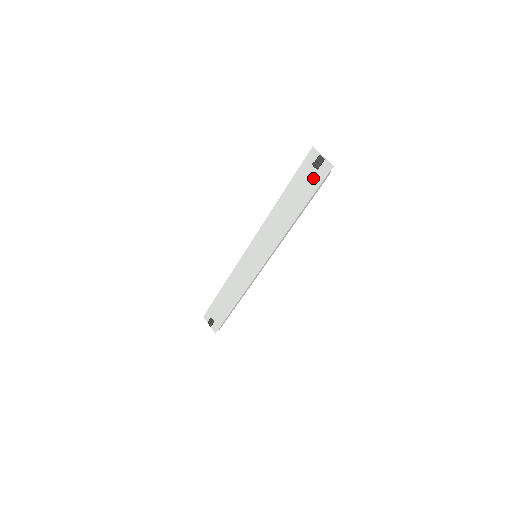
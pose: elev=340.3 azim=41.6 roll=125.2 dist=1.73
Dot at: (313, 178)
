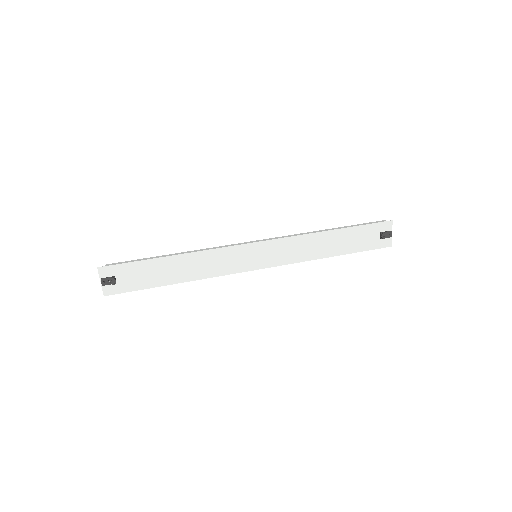
Dot at: (372, 241)
